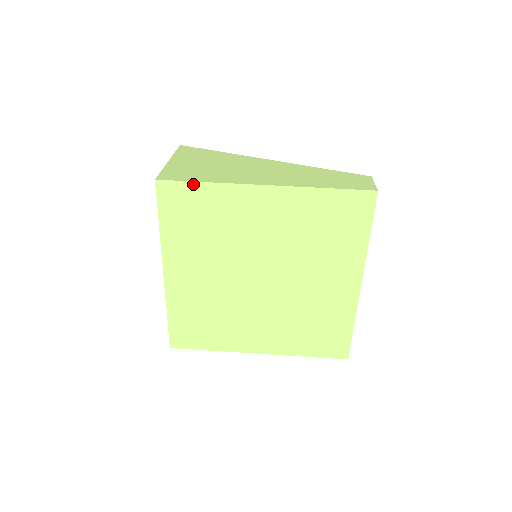
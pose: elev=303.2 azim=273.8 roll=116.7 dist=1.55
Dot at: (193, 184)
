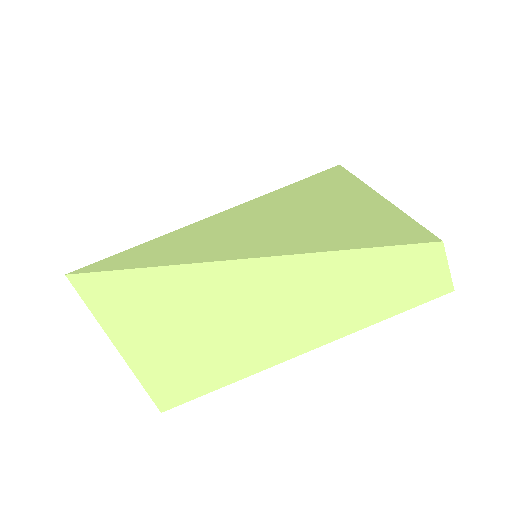
Dot at: (210, 390)
